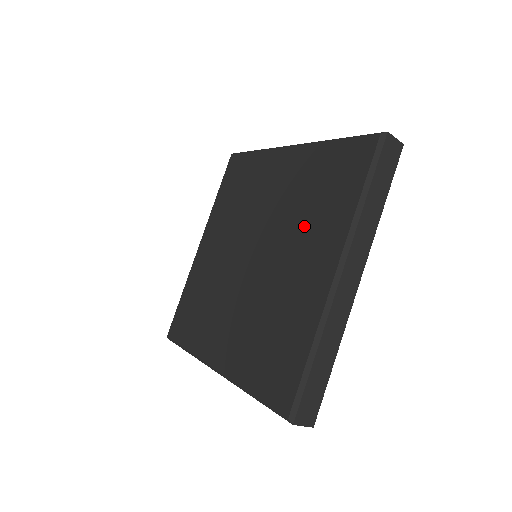
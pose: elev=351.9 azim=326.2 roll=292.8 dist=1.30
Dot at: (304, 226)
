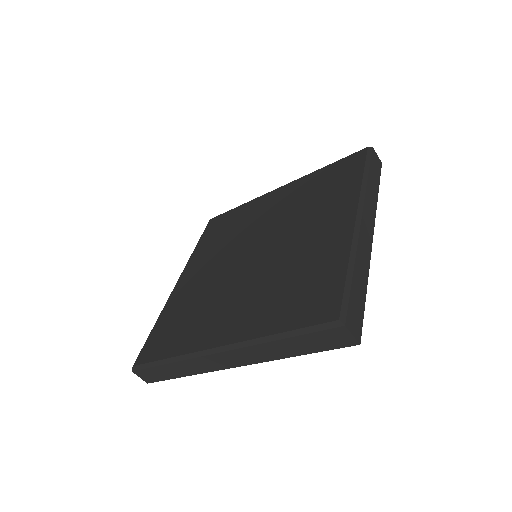
Dot at: (311, 212)
